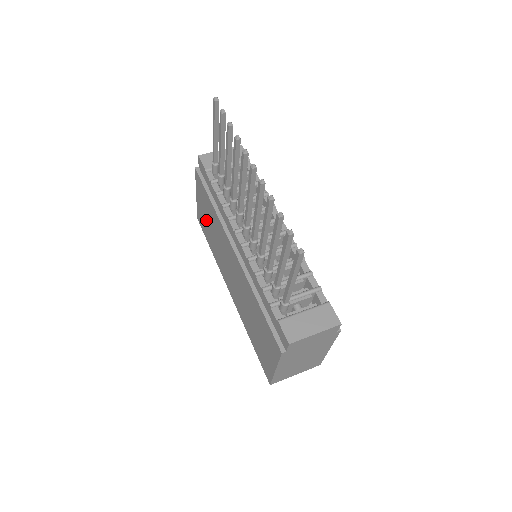
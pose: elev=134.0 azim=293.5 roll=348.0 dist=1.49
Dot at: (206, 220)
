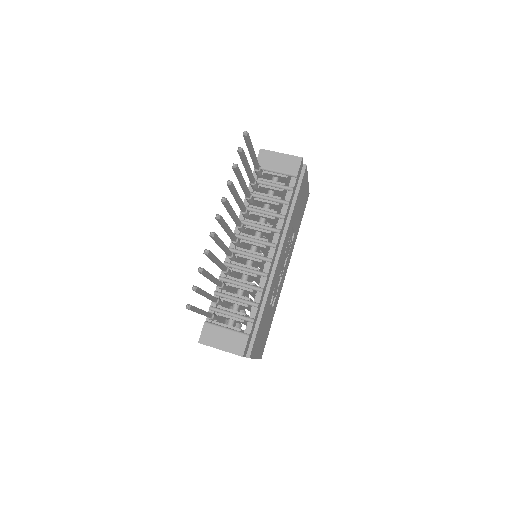
Dot at: occluded
